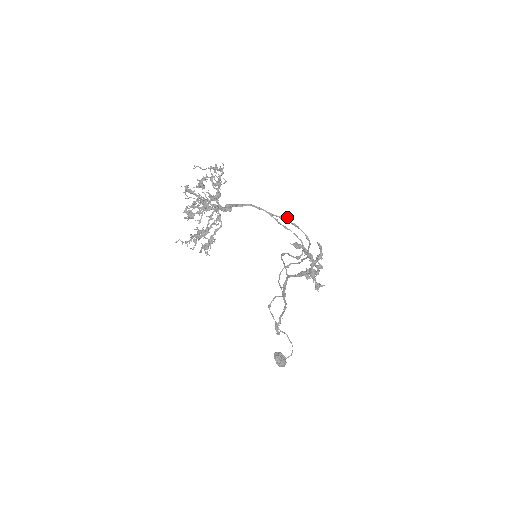
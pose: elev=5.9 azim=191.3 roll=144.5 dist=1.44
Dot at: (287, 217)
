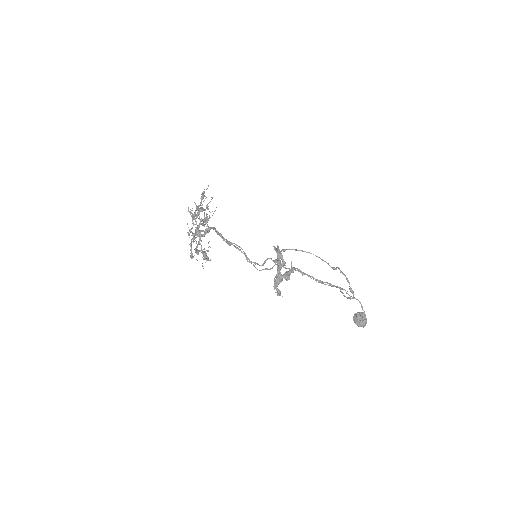
Dot at: (229, 242)
